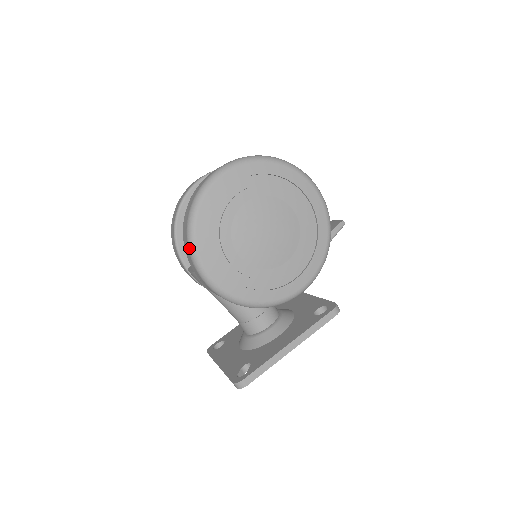
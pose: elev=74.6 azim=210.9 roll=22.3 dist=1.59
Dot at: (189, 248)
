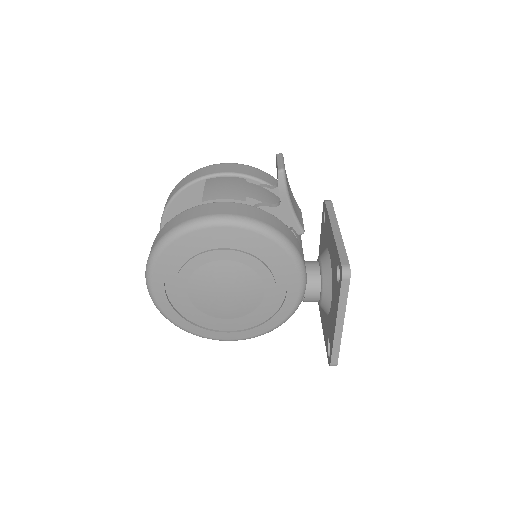
Dot at: (202, 337)
